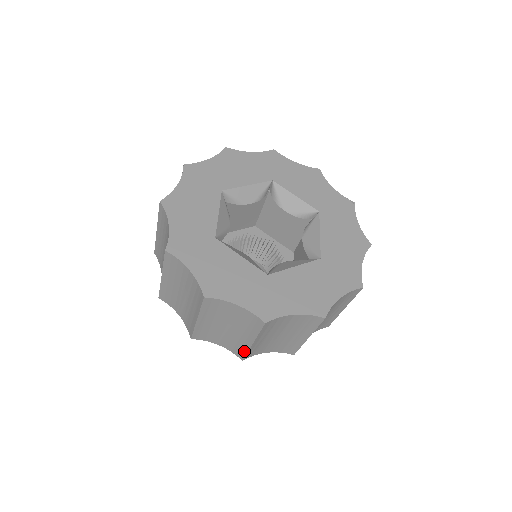
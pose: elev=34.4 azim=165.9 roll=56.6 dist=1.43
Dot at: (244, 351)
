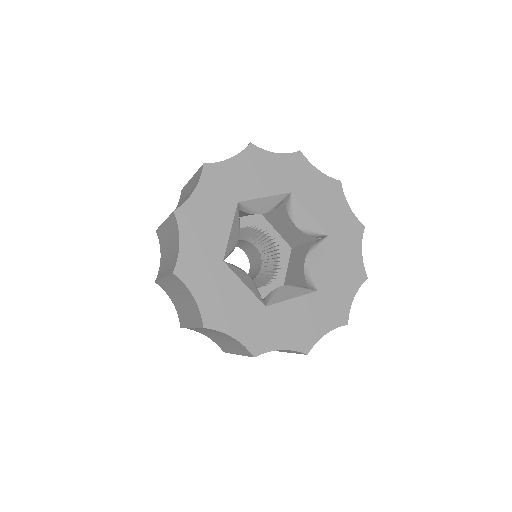
Dot at: occluded
